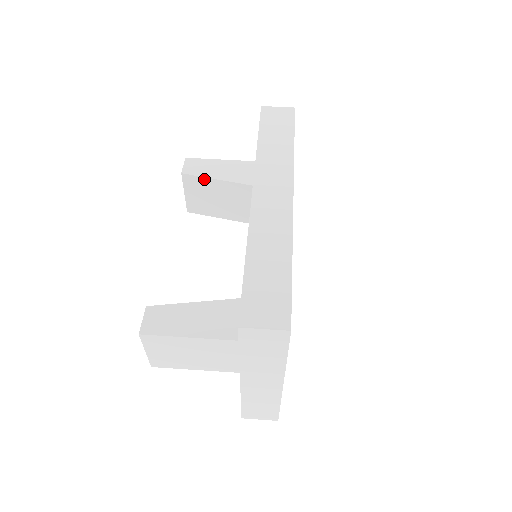
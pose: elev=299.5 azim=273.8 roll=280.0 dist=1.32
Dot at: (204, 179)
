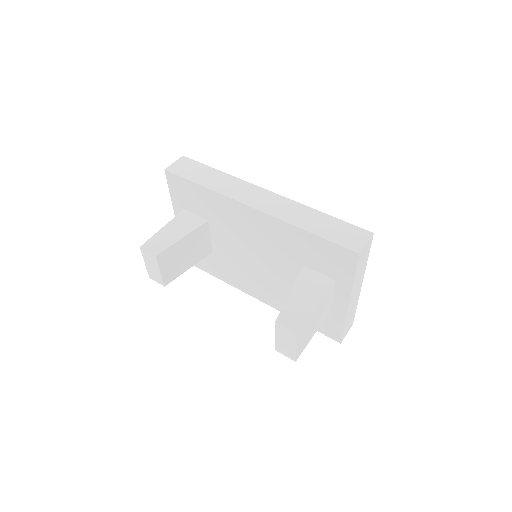
Dot at: (173, 246)
